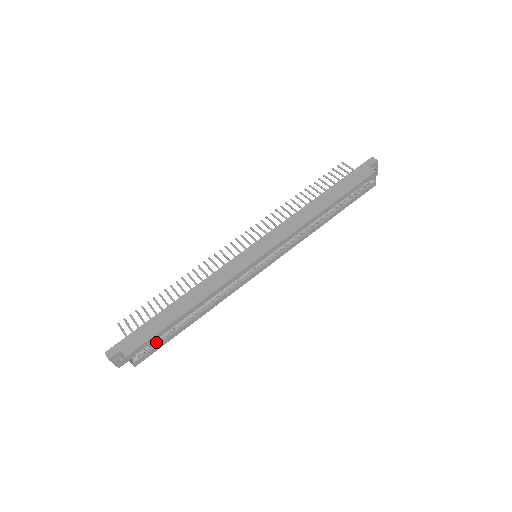
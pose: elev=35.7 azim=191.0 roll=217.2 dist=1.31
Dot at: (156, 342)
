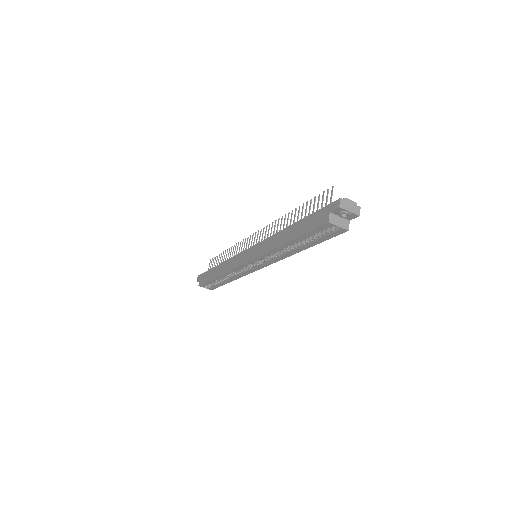
Dot at: (215, 283)
